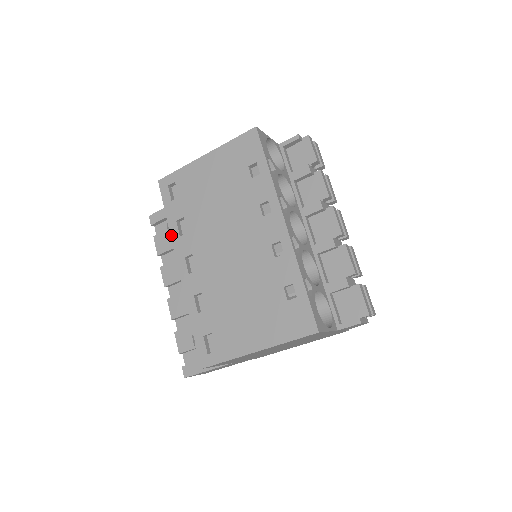
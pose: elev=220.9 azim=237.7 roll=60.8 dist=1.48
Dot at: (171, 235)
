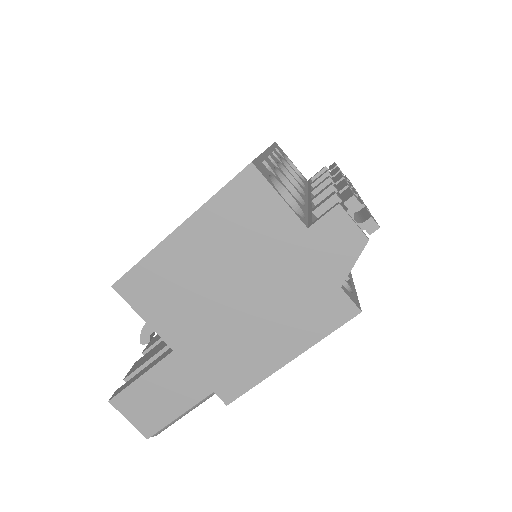
Dot at: occluded
